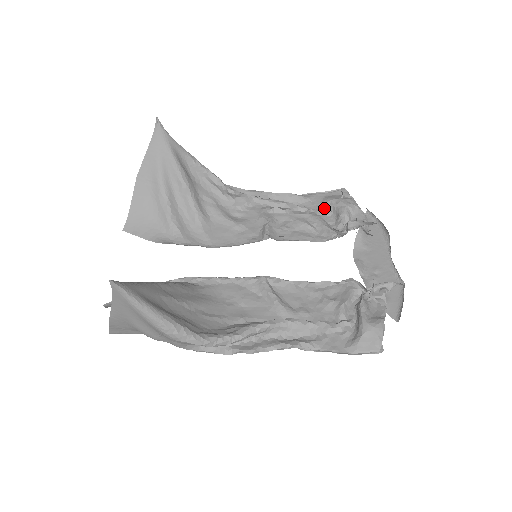
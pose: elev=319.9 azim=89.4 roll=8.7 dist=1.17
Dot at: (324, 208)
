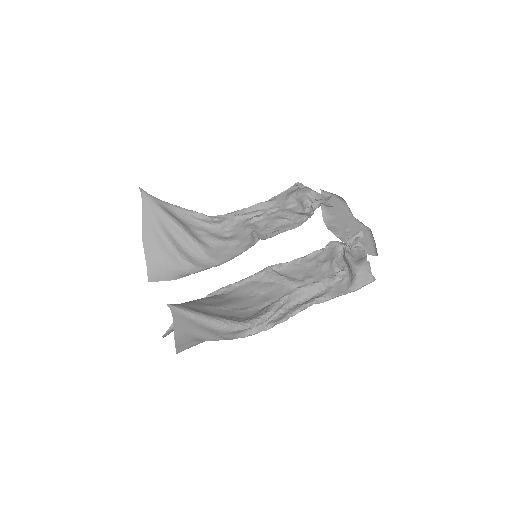
Dot at: (289, 203)
